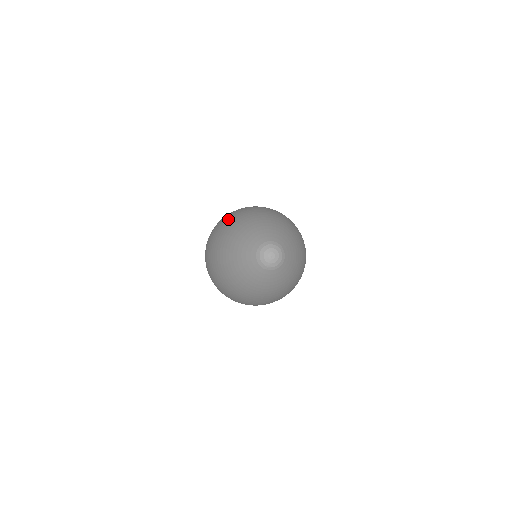
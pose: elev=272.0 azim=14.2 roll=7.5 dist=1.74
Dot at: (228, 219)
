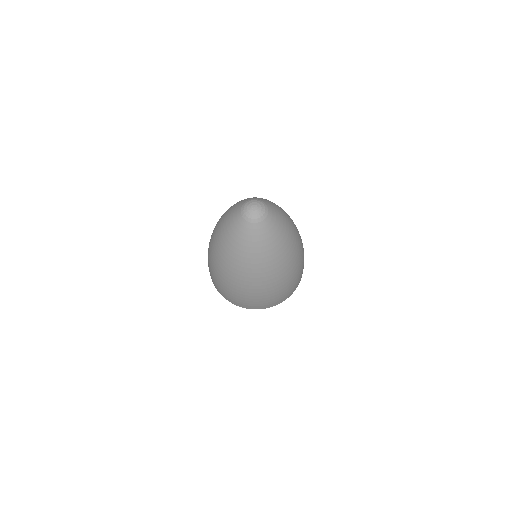
Dot at: occluded
